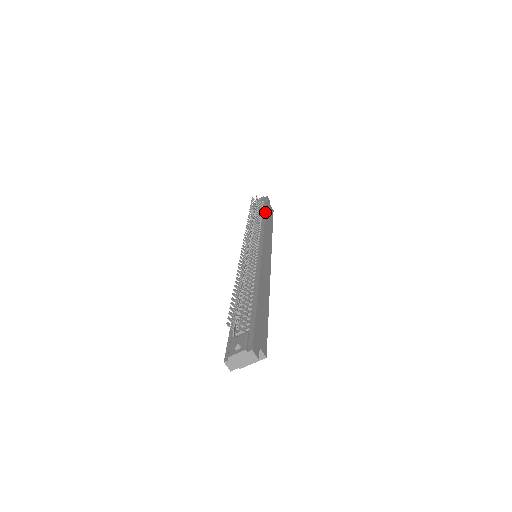
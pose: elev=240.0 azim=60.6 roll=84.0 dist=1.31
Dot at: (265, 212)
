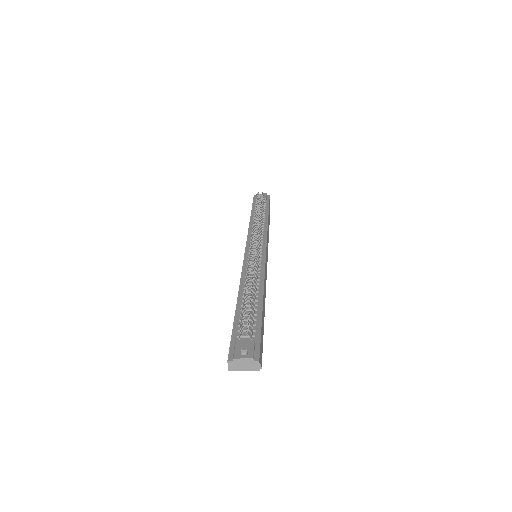
Dot at: (268, 212)
